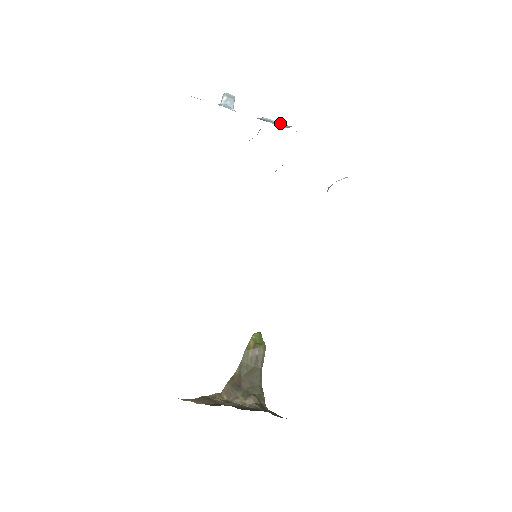
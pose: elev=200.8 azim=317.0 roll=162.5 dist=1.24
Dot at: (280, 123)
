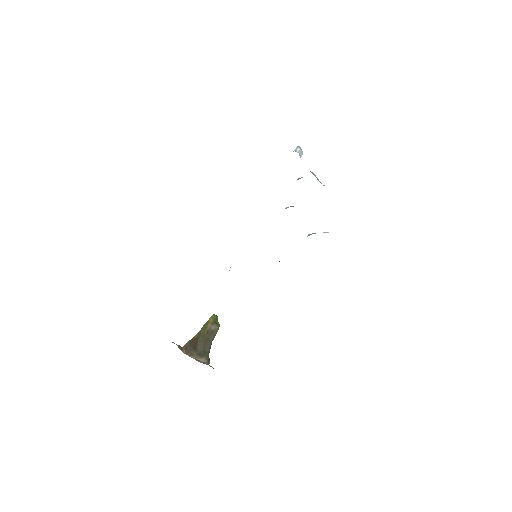
Dot at: (319, 181)
